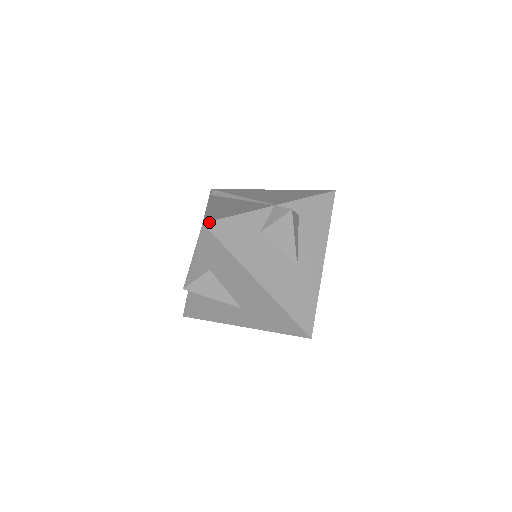
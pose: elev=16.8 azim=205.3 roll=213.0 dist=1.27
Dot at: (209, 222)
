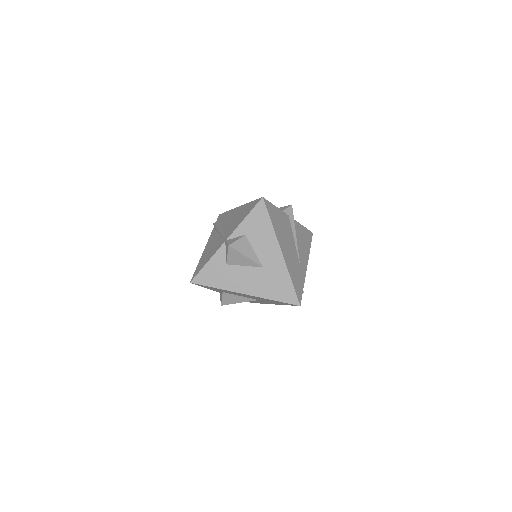
Dot at: (193, 279)
